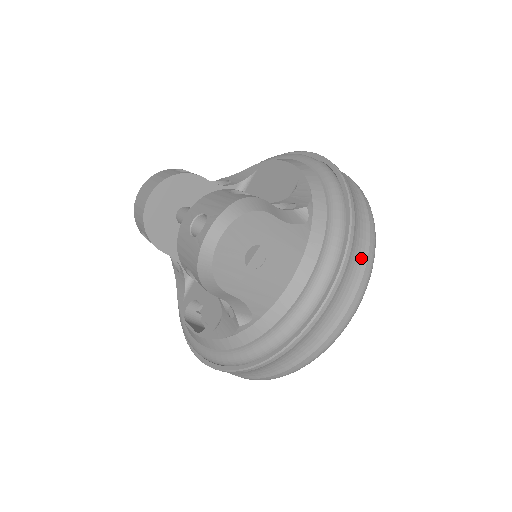
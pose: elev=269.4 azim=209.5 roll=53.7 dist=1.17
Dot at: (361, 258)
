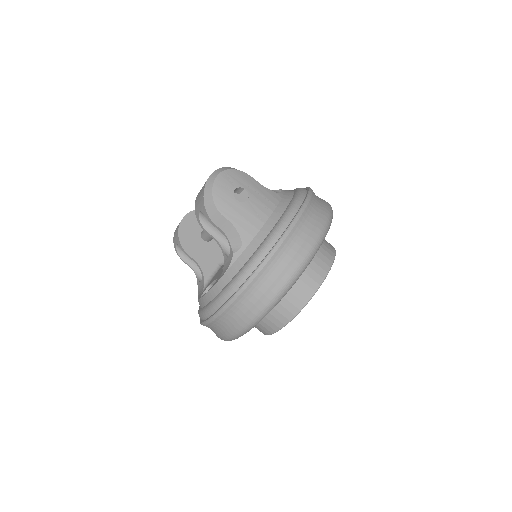
Dot at: (319, 212)
